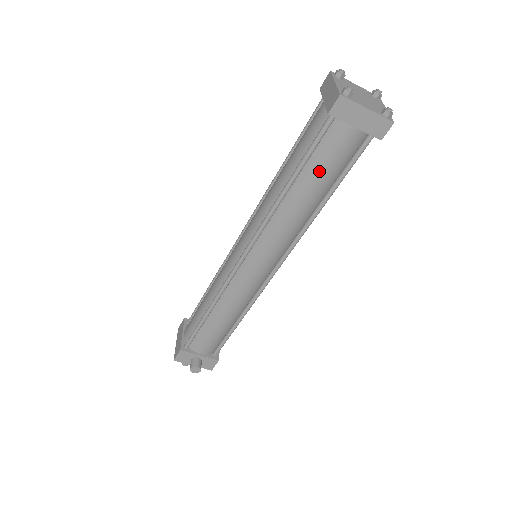
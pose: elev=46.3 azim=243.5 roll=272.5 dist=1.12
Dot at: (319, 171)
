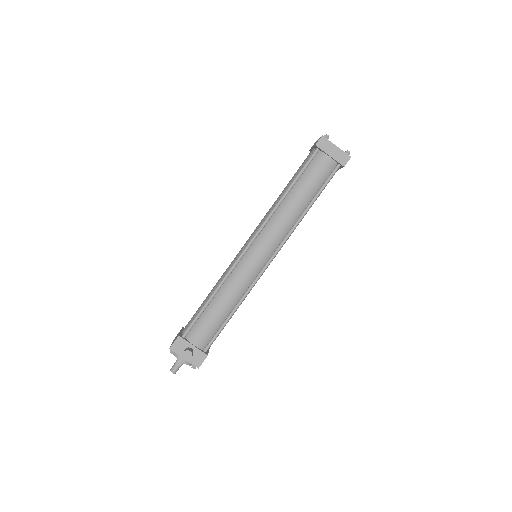
Dot at: (307, 182)
